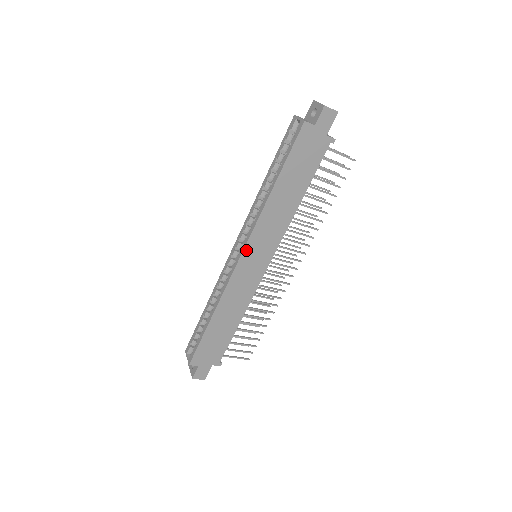
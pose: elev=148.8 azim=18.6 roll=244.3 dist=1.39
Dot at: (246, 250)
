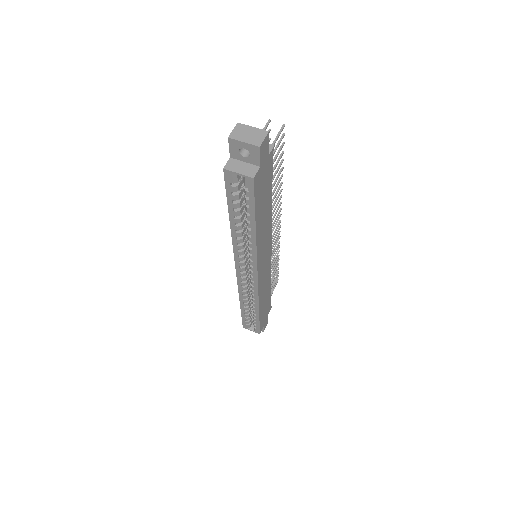
Dot at: (258, 272)
